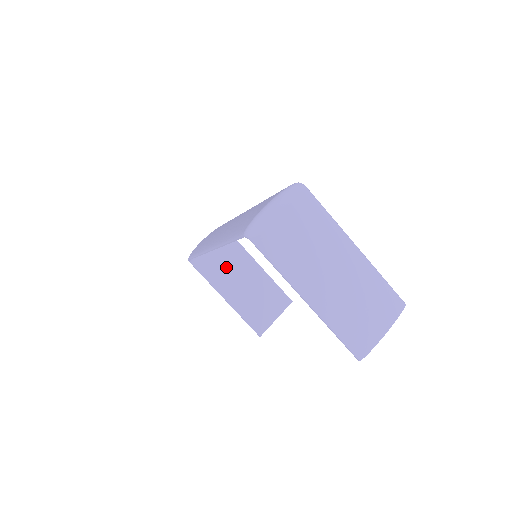
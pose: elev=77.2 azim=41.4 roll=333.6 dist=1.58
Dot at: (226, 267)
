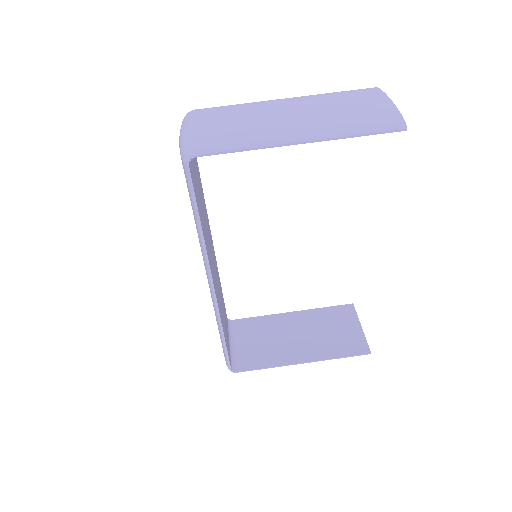
Dot at: (268, 342)
